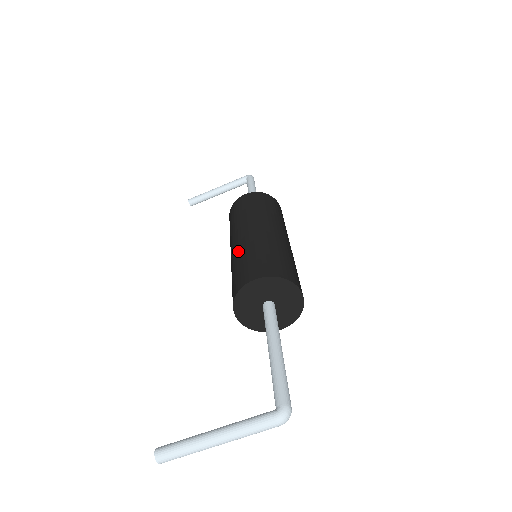
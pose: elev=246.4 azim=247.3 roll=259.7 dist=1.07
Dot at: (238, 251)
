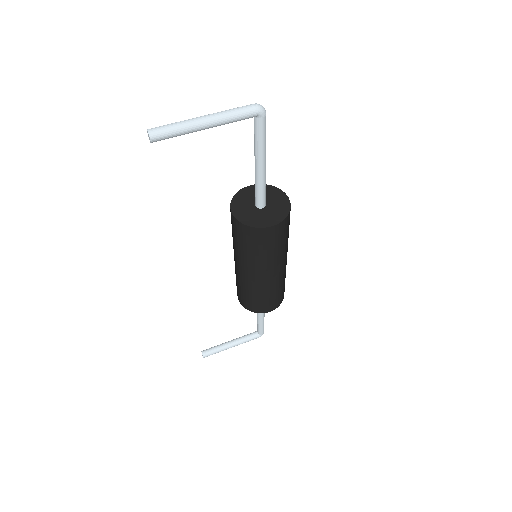
Dot at: occluded
